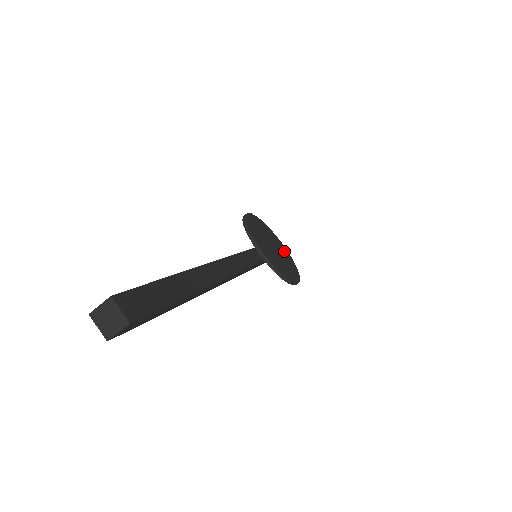
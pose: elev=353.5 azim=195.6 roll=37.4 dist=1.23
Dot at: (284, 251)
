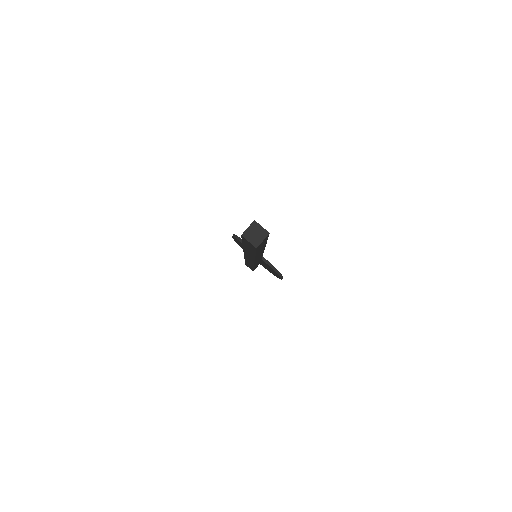
Dot at: occluded
